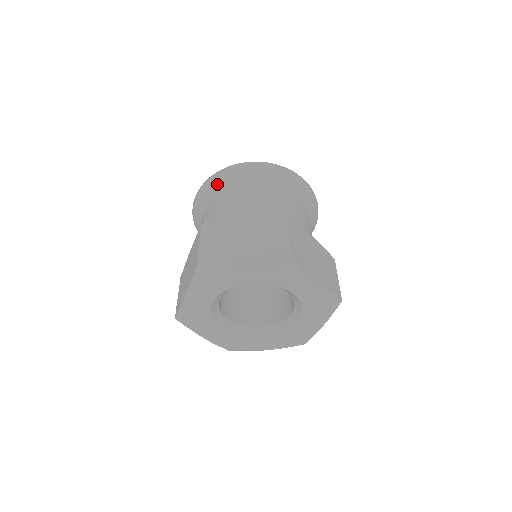
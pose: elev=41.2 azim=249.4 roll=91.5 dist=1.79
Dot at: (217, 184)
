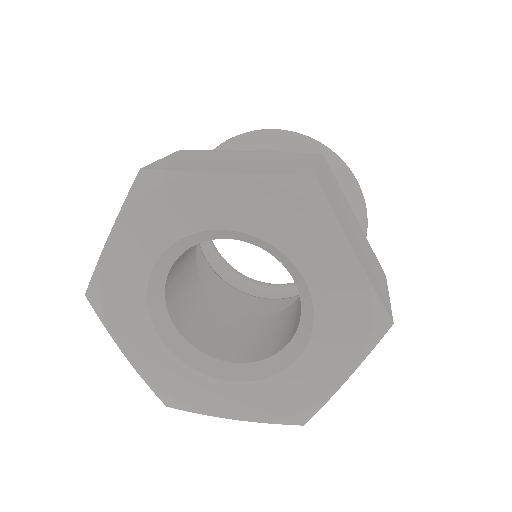
Dot at: (227, 148)
